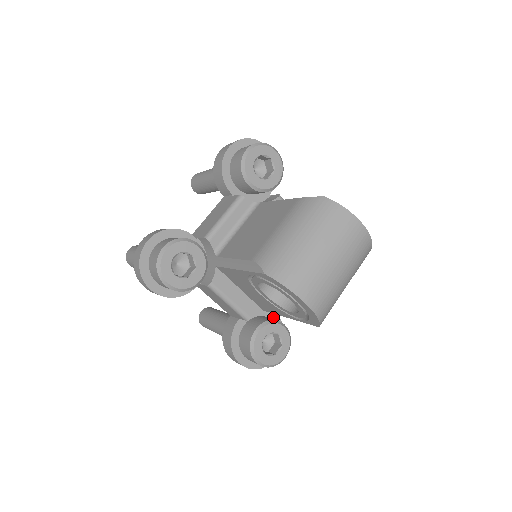
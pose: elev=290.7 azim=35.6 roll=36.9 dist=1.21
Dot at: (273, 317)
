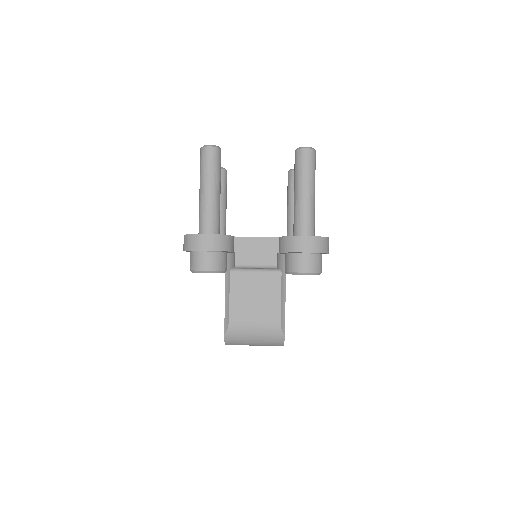
Dot at: occluded
